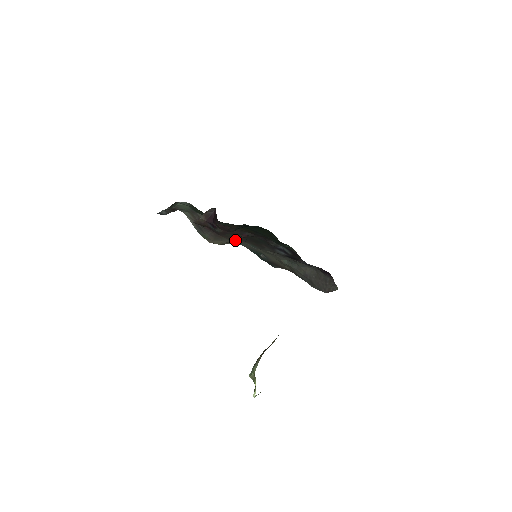
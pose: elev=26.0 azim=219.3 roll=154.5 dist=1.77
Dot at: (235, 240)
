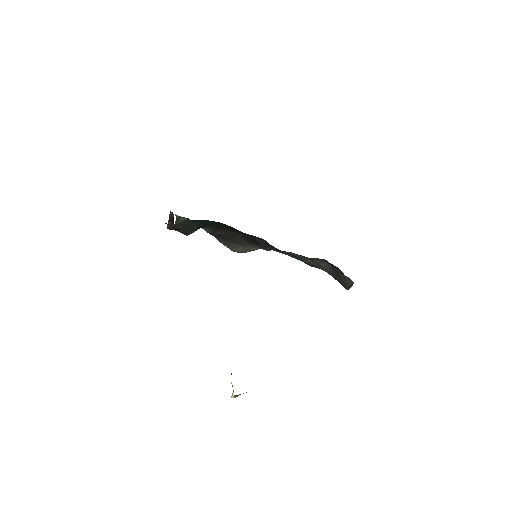
Dot at: (246, 245)
